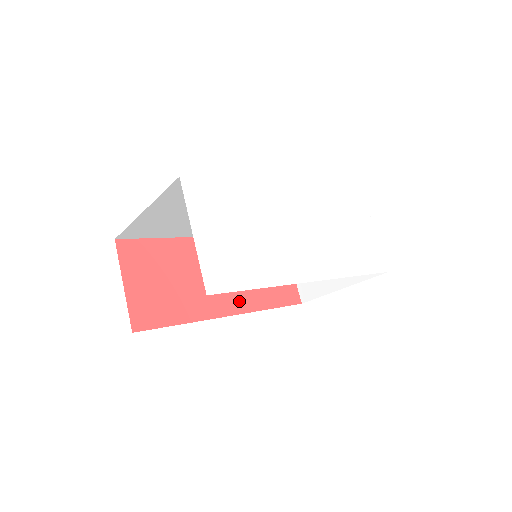
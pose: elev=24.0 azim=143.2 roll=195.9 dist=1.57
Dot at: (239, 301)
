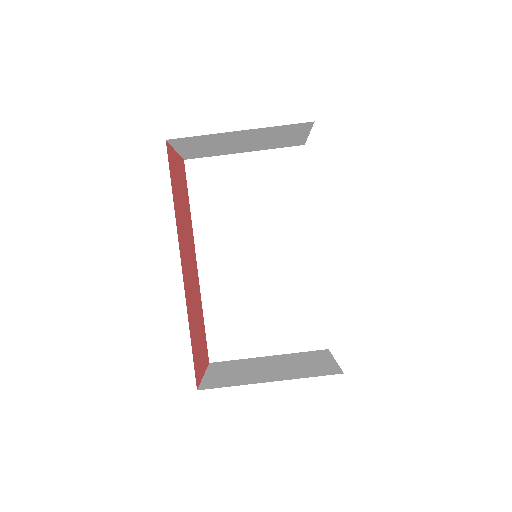
Dot at: (187, 284)
